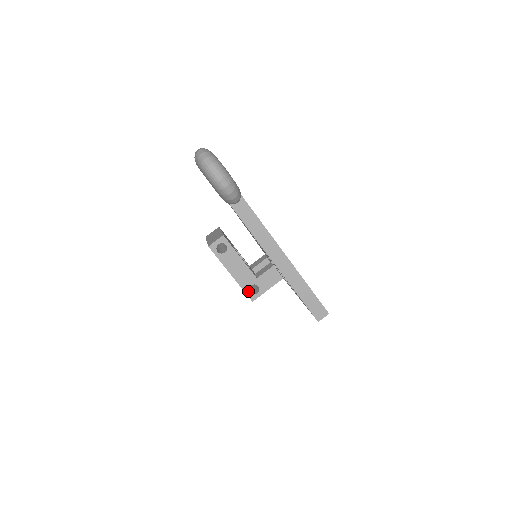
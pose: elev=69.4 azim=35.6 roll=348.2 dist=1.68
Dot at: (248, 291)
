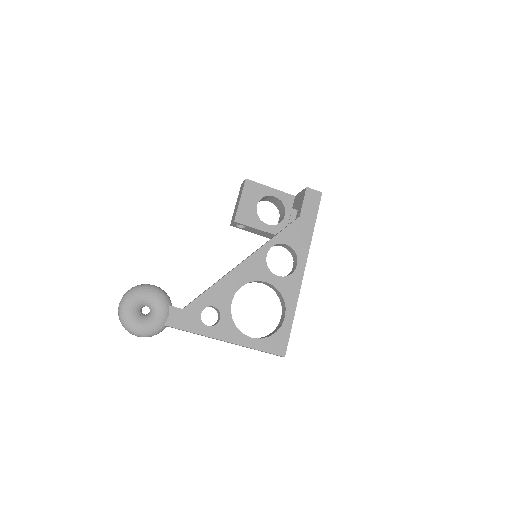
Dot at: occluded
